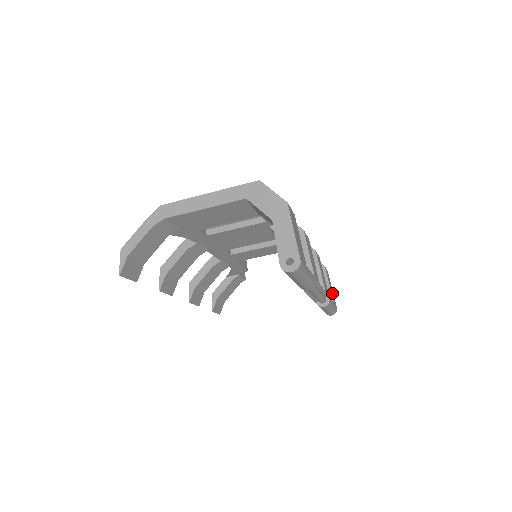
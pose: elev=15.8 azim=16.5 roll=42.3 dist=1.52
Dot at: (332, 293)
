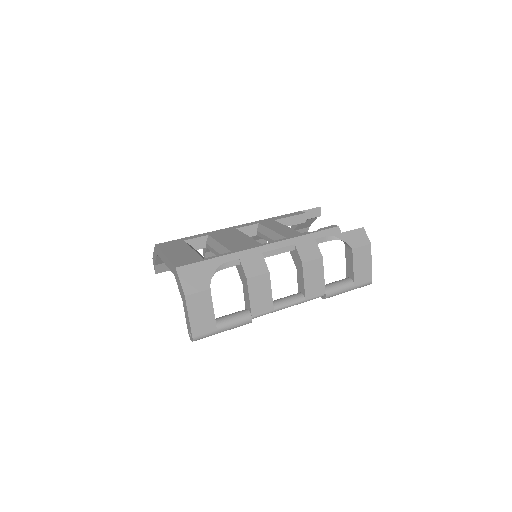
Dot at: (362, 271)
